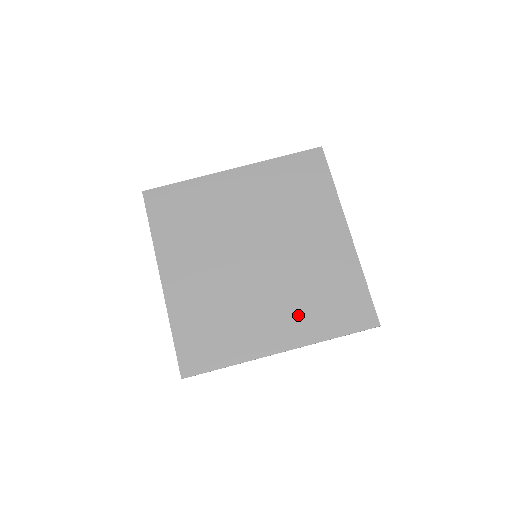
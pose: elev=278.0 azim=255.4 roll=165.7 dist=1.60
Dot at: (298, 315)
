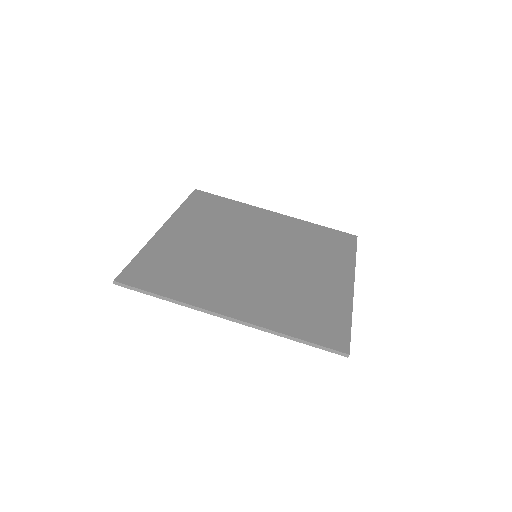
Dot at: (266, 303)
